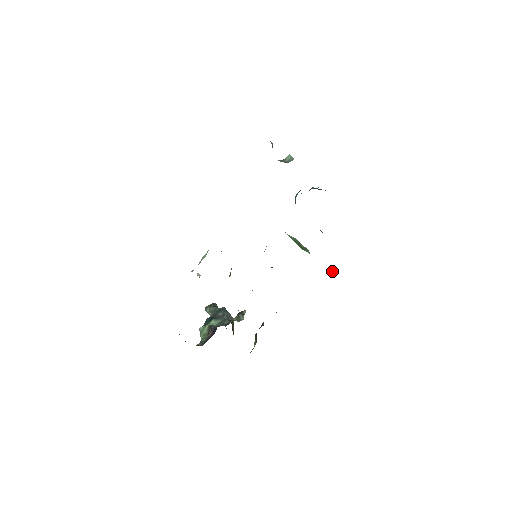
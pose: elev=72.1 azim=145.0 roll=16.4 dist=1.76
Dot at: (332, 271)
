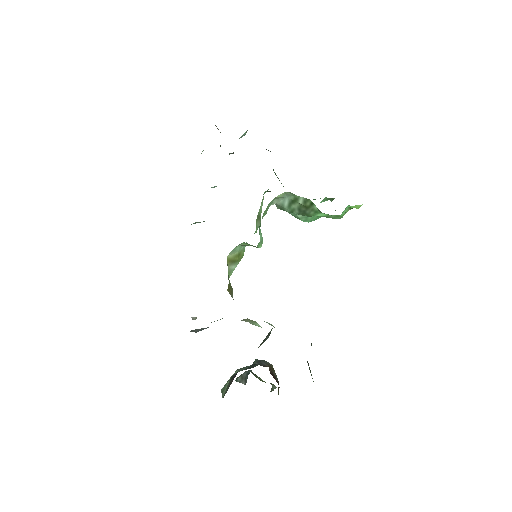
Dot at: (356, 207)
